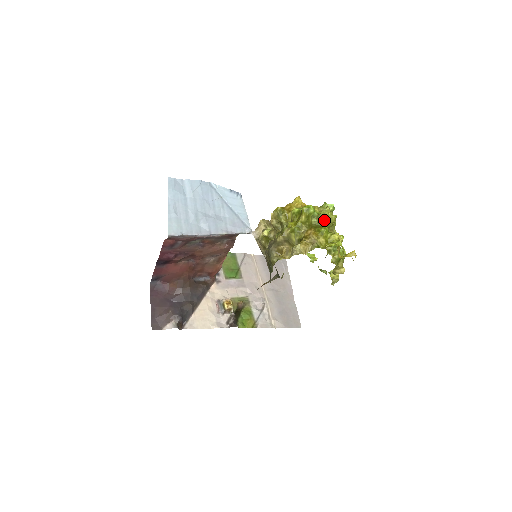
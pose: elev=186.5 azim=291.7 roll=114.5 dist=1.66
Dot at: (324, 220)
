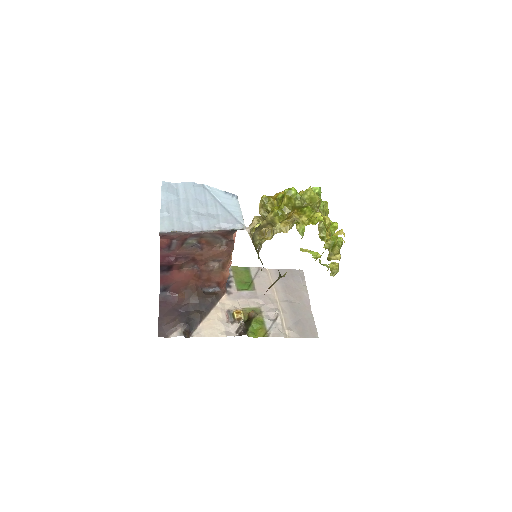
Dot at: (308, 201)
